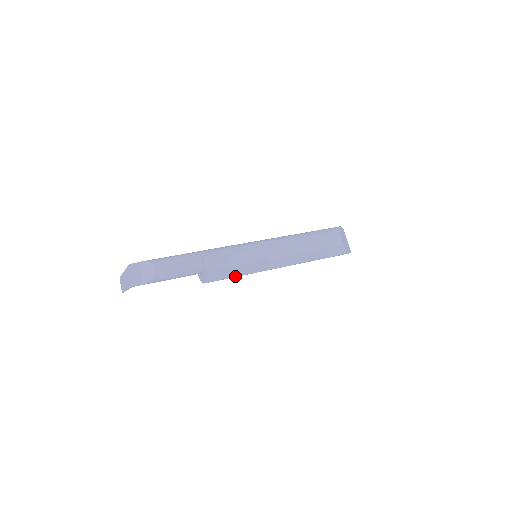
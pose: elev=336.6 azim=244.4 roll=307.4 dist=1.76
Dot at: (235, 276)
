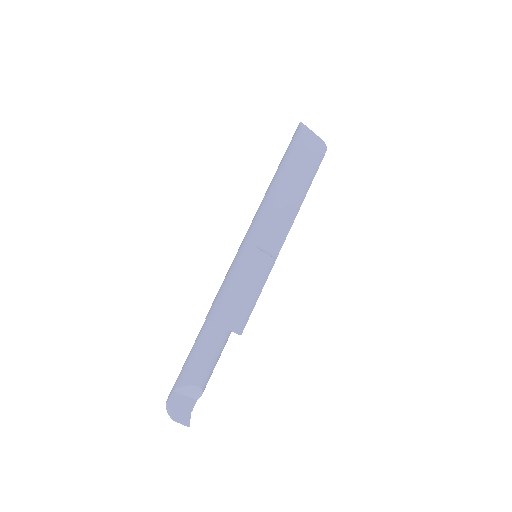
Dot at: occluded
